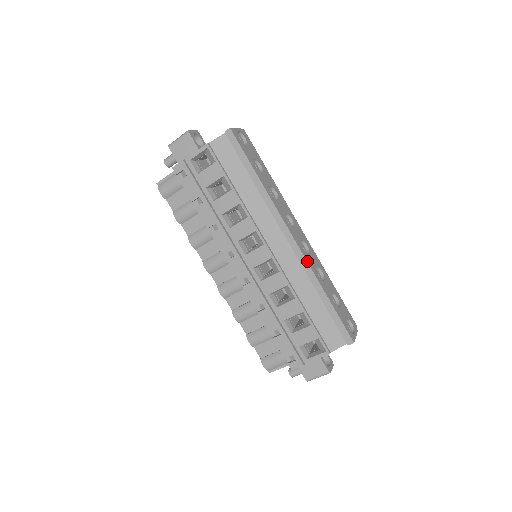
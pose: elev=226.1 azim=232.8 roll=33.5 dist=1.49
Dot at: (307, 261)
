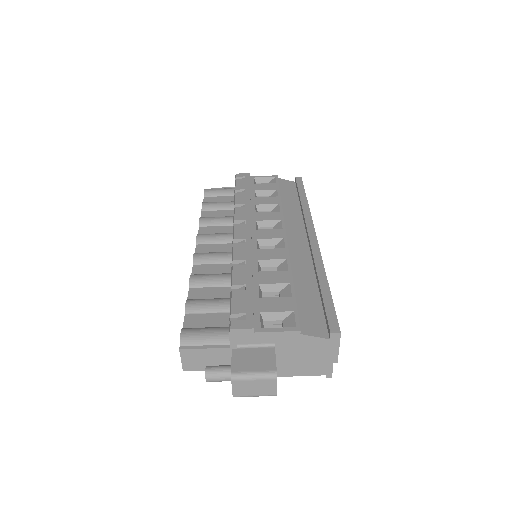
Dot at: (320, 253)
